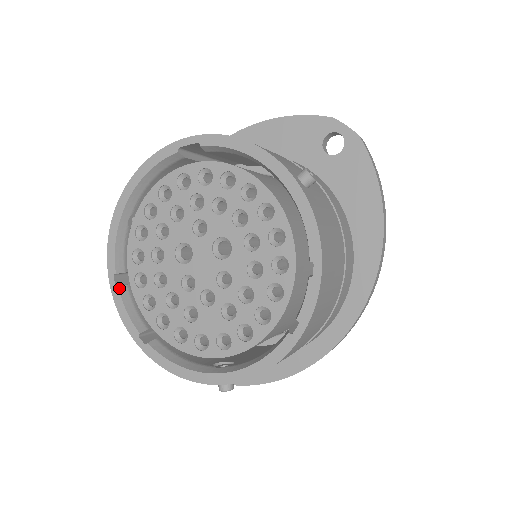
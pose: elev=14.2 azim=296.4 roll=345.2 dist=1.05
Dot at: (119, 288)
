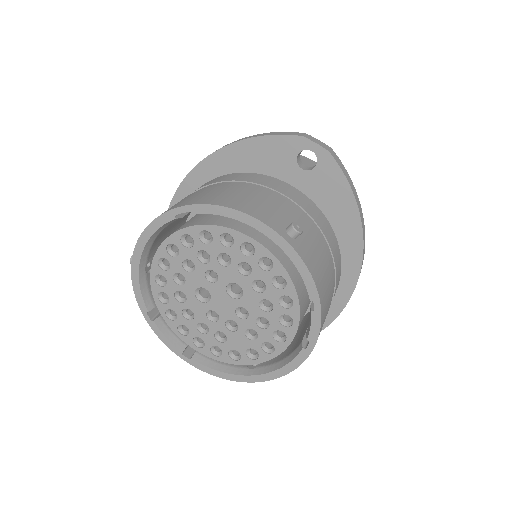
Dot at: (154, 322)
